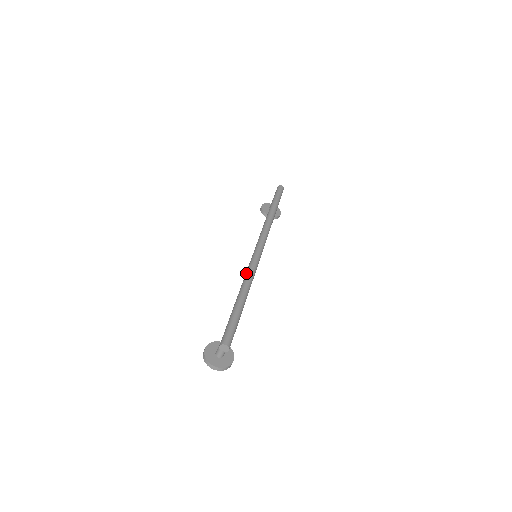
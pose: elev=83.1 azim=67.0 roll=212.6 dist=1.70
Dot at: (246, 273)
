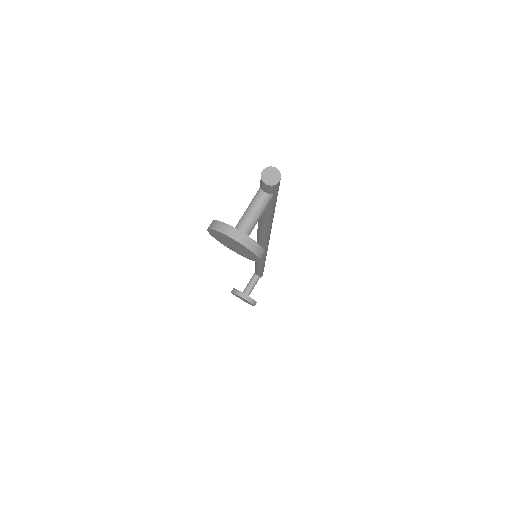
Dot at: occluded
